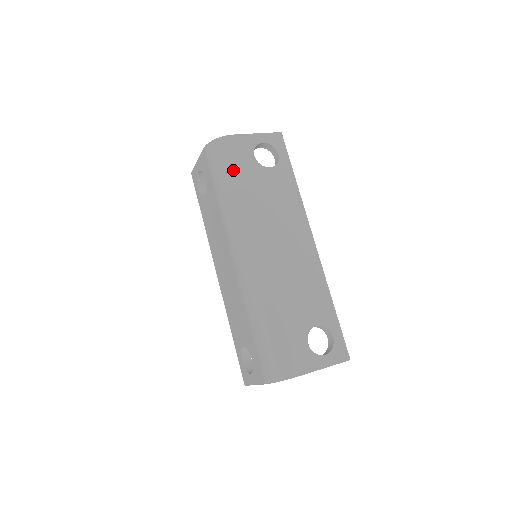
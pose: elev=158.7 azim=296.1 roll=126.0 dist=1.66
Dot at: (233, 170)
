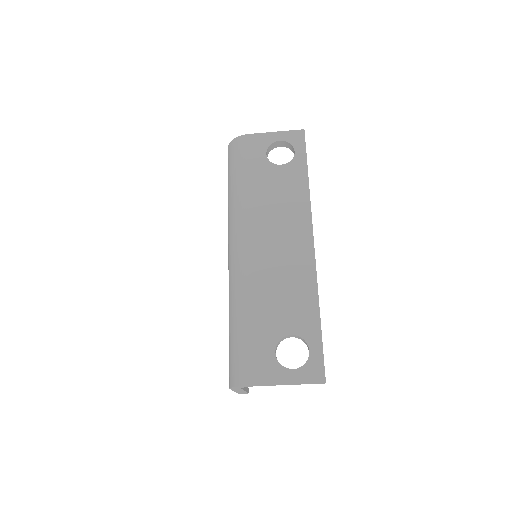
Dot at: (240, 168)
